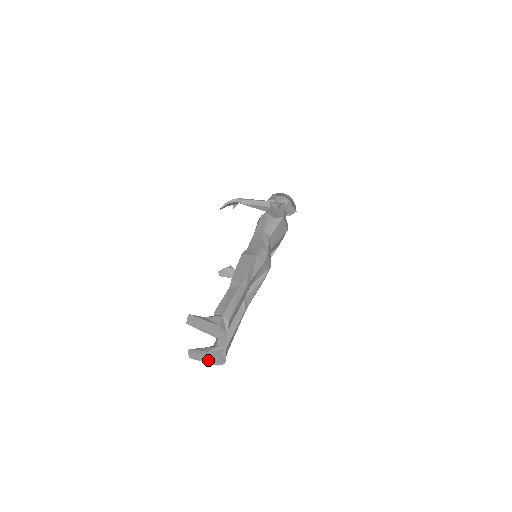
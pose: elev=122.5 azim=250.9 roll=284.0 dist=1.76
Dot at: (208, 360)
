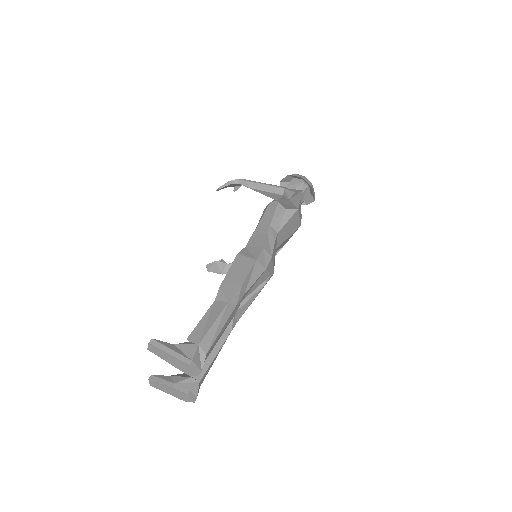
Dot at: (174, 393)
